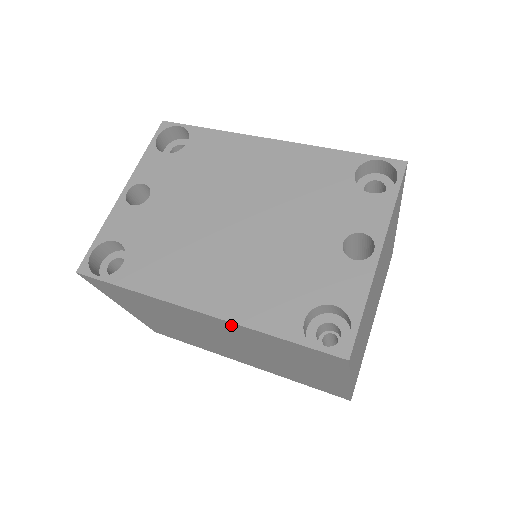
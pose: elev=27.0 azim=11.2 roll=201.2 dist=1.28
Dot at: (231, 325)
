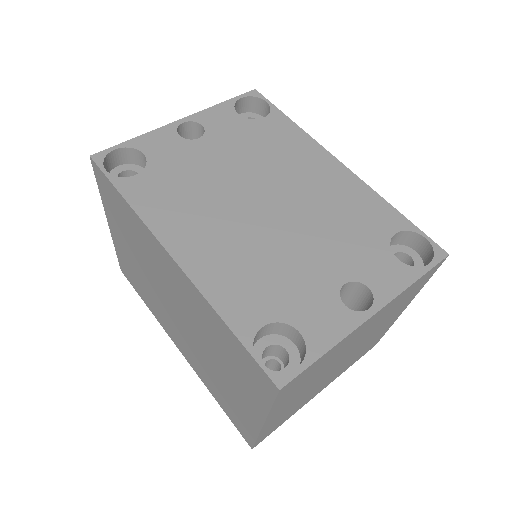
Dot at: (192, 289)
